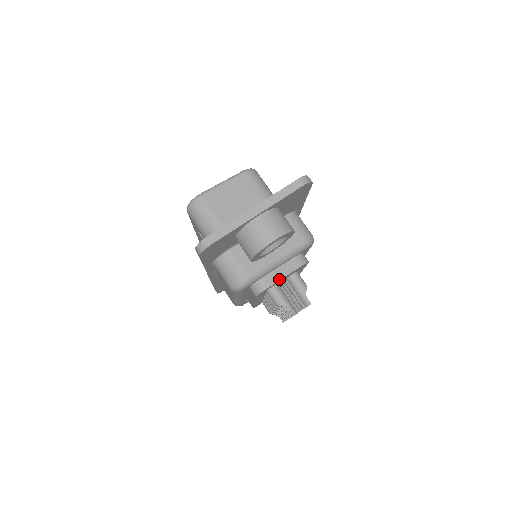
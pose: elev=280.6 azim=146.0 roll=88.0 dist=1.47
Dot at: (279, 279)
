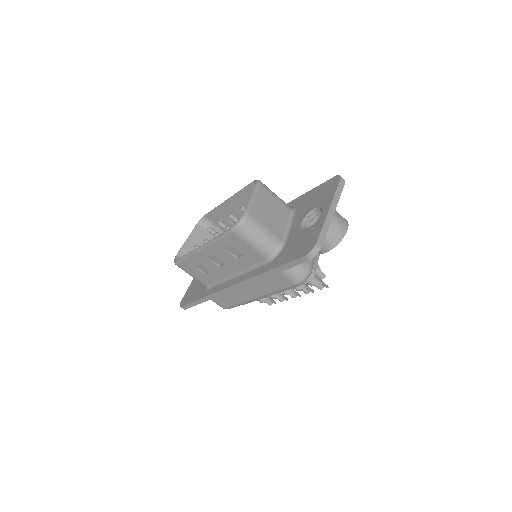
Dot at: (317, 263)
